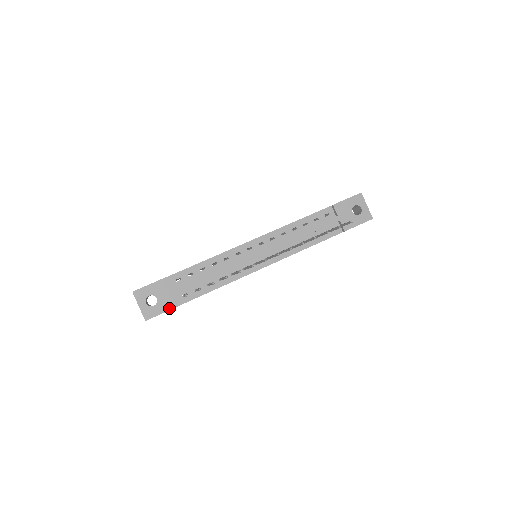
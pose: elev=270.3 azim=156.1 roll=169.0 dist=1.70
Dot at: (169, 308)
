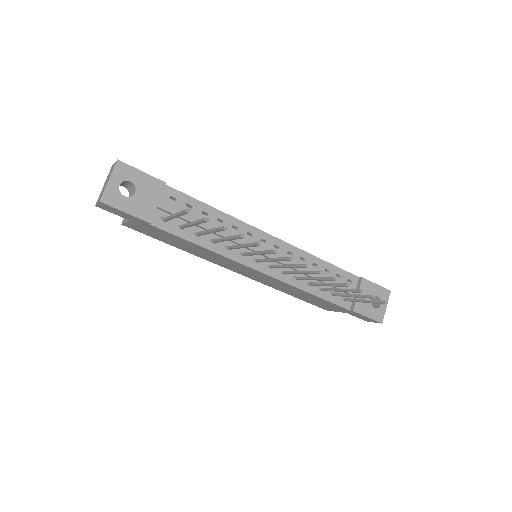
Dot at: (138, 214)
